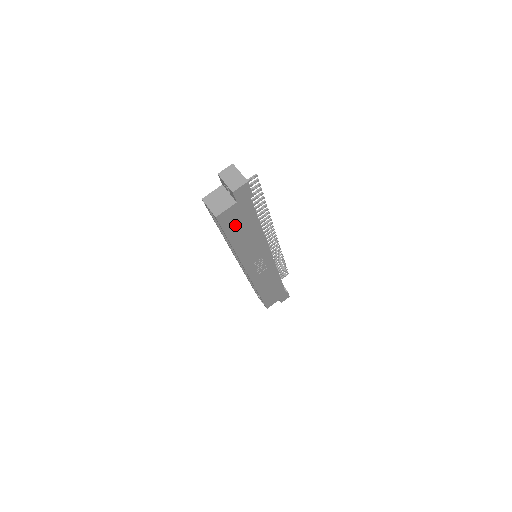
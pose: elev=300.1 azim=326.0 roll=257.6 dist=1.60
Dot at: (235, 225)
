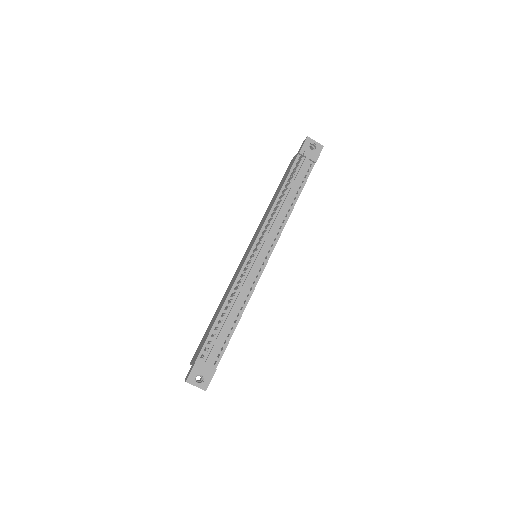
Dot at: occluded
